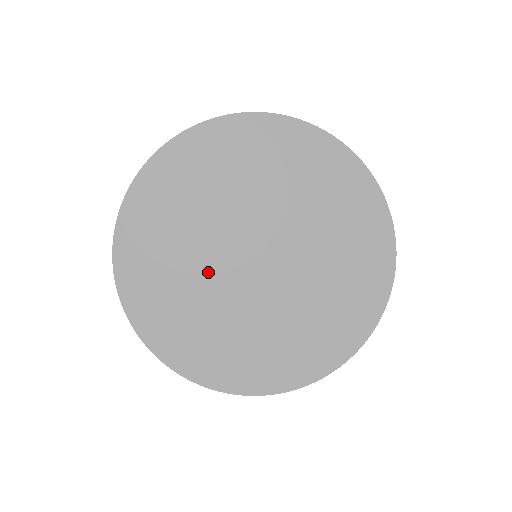
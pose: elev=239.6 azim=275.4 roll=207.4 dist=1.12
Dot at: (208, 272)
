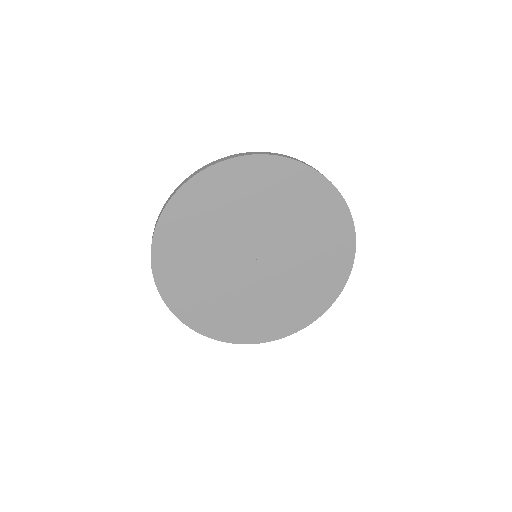
Dot at: (224, 244)
